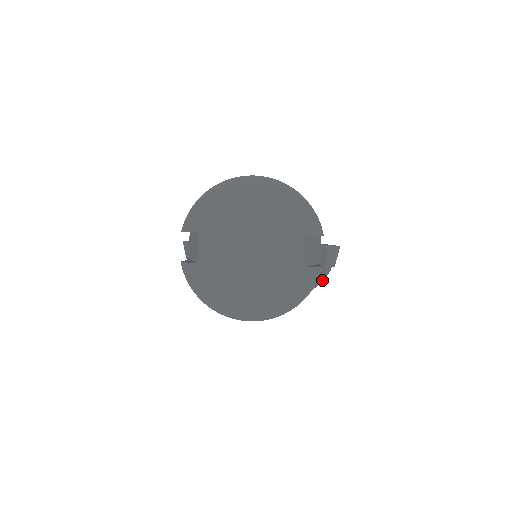
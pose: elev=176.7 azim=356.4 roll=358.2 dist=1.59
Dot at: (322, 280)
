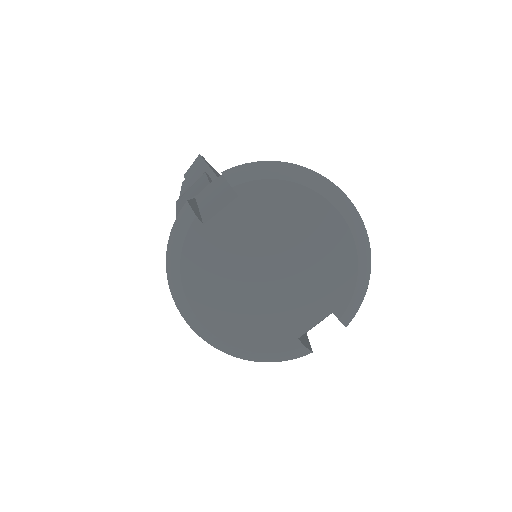
Dot at: occluded
